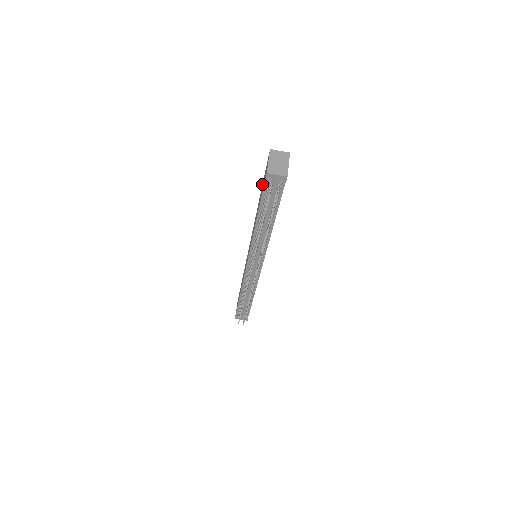
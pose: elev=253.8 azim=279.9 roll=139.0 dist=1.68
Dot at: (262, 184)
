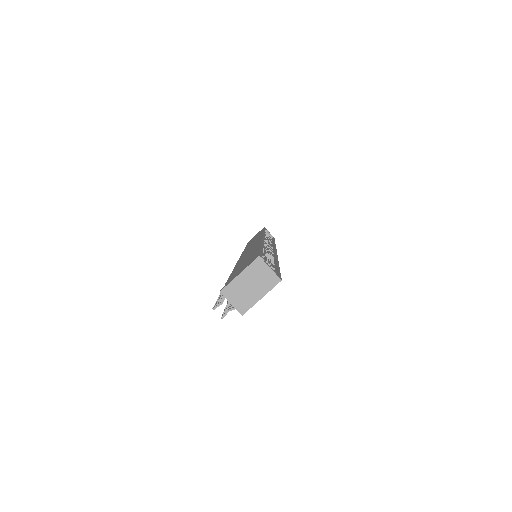
Dot at: (260, 247)
